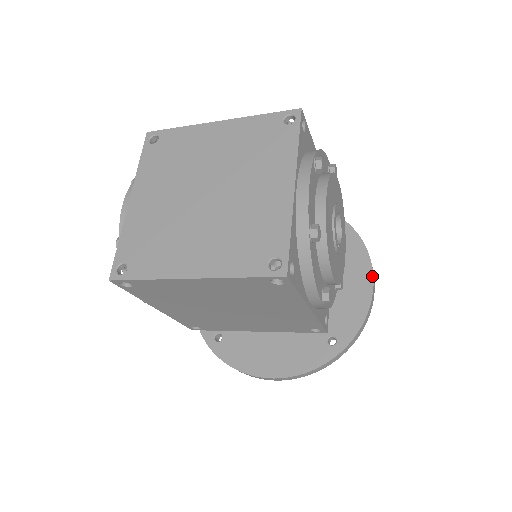
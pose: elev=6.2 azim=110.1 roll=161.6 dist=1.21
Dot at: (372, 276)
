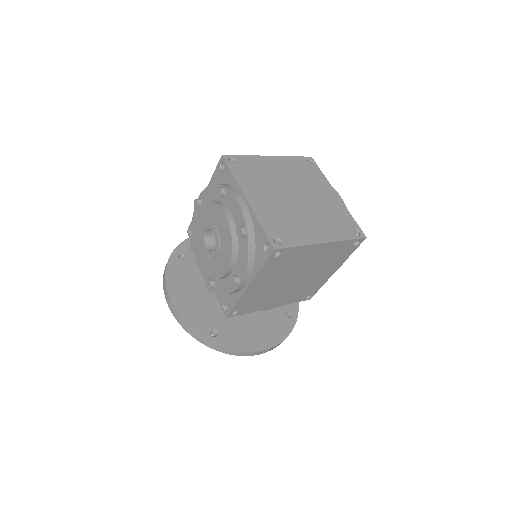
Dot at: occluded
